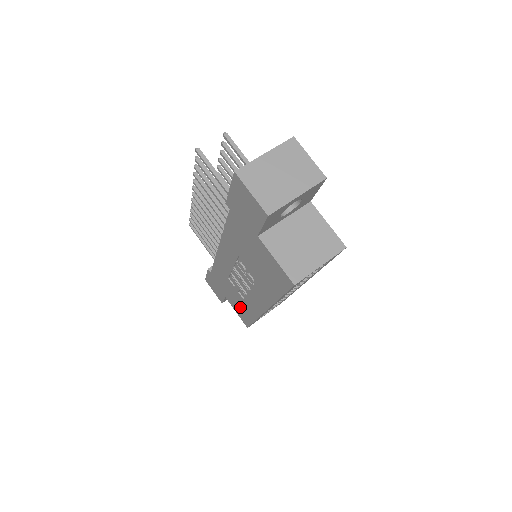
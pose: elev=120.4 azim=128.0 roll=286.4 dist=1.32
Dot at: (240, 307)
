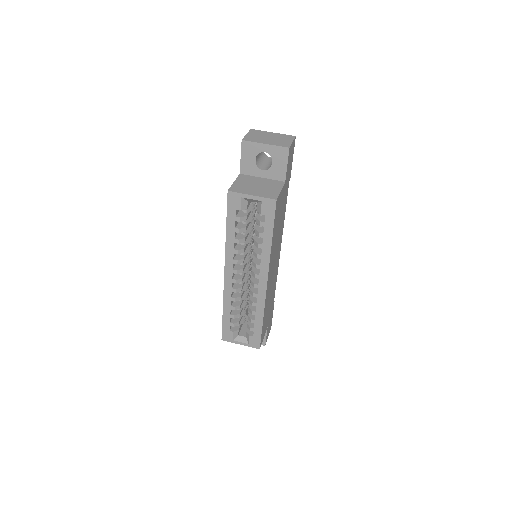
Dot at: occluded
